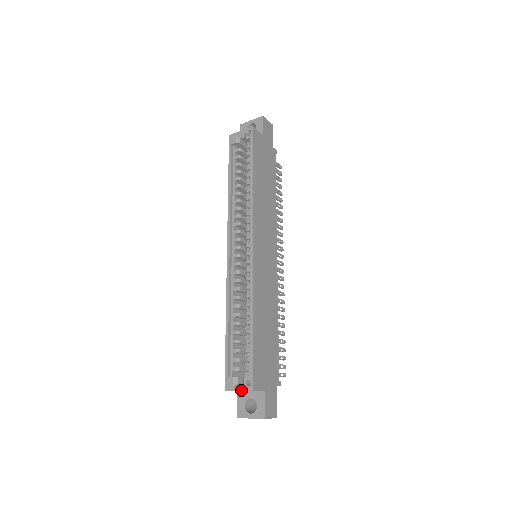
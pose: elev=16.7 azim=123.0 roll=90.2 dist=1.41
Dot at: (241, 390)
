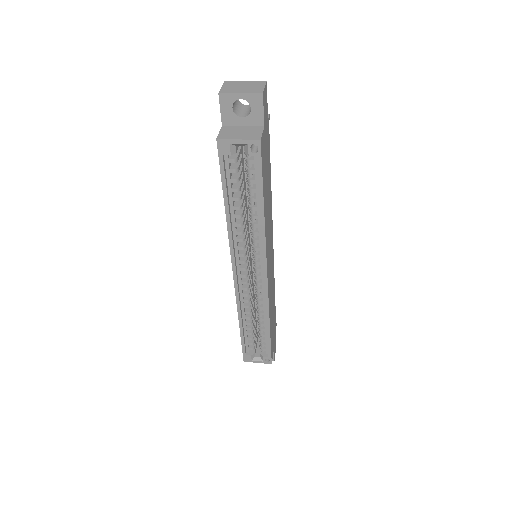
Dot at: occluded
